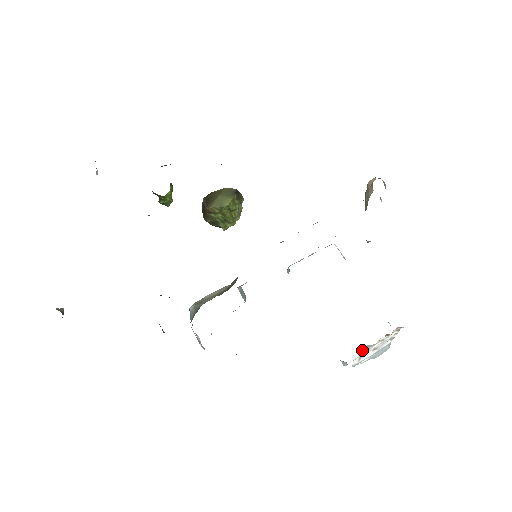
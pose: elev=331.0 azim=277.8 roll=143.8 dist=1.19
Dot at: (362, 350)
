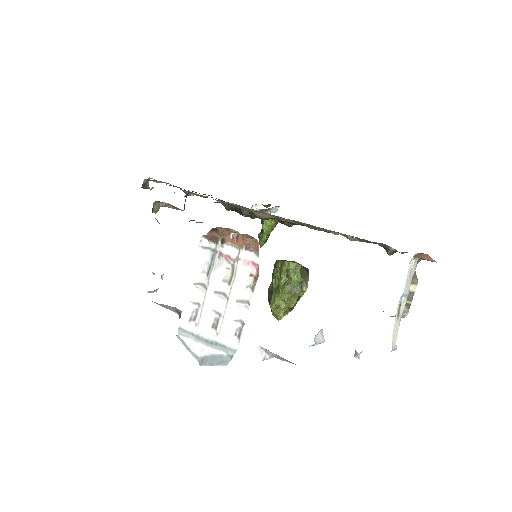
Dot at: (205, 270)
